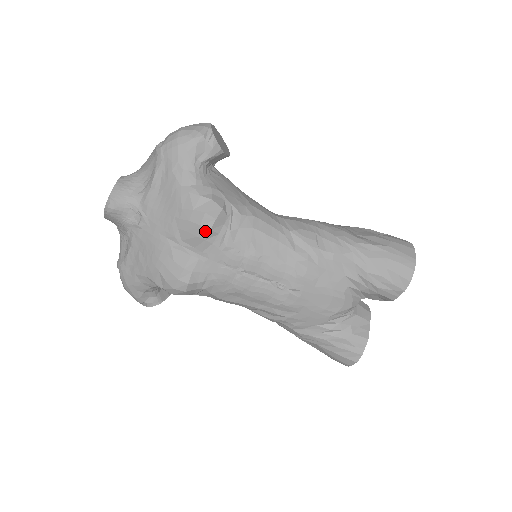
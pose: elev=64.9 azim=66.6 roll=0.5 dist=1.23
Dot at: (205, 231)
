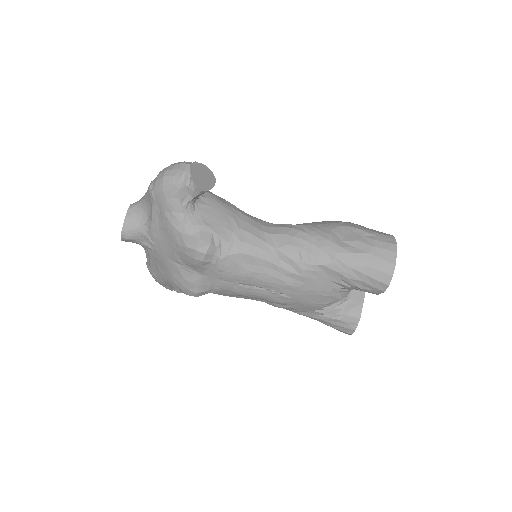
Dot at: (199, 262)
